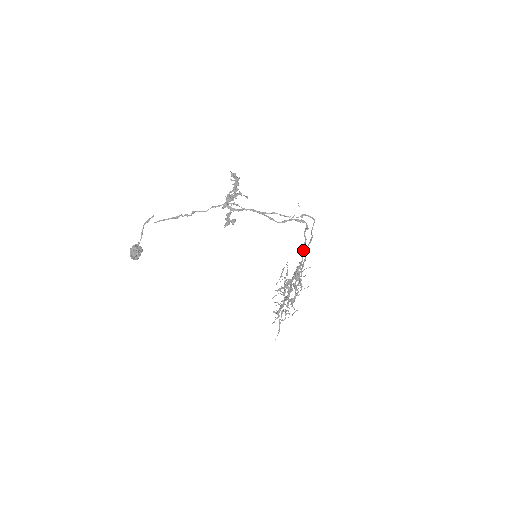
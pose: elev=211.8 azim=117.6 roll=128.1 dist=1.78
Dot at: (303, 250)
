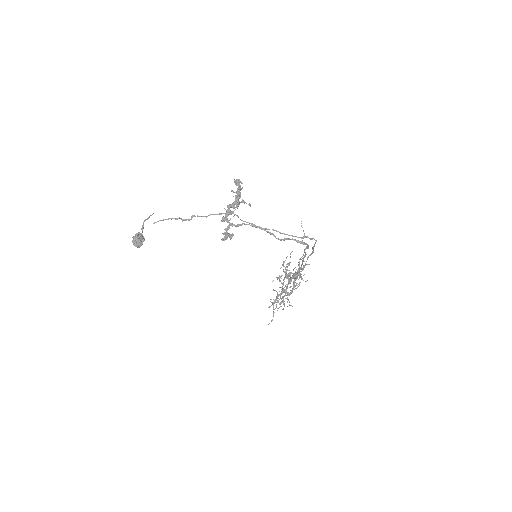
Dot at: occluded
